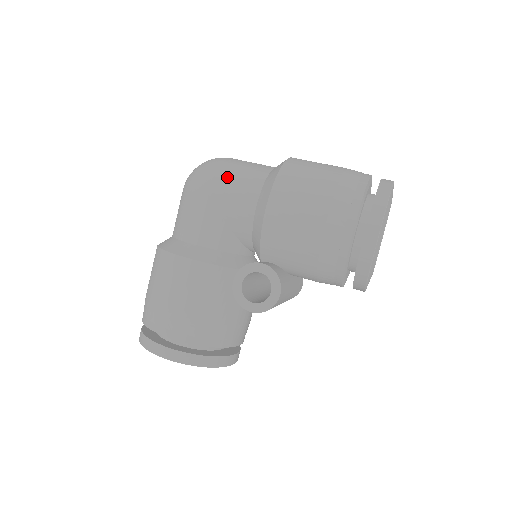
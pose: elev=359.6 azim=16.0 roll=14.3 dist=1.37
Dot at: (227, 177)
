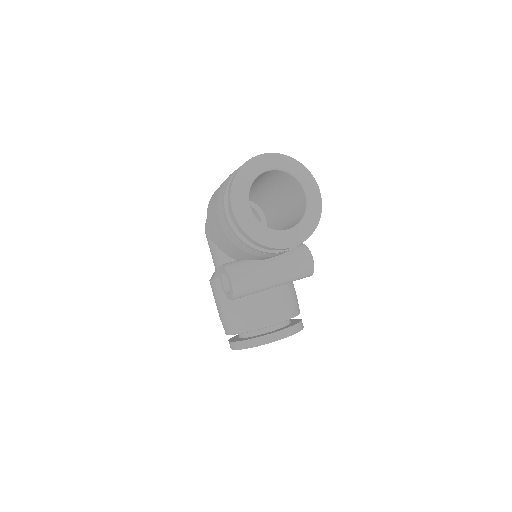
Dot at: occluded
